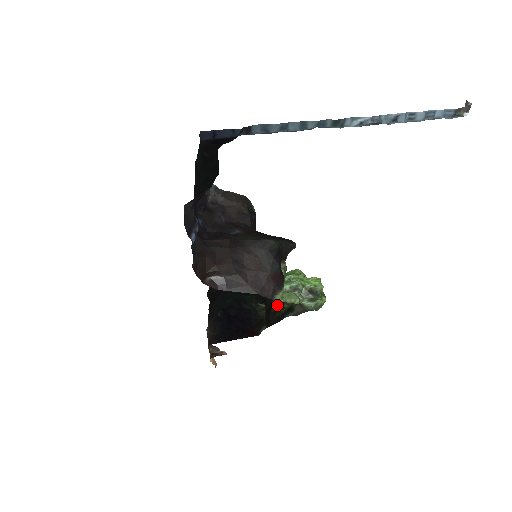
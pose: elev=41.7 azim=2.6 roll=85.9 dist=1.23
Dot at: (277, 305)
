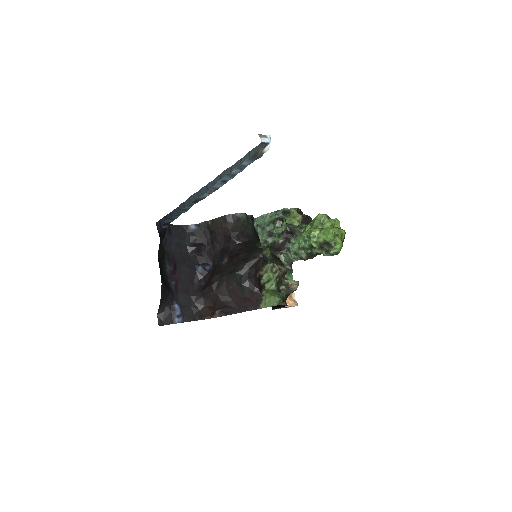
Dot at: occluded
